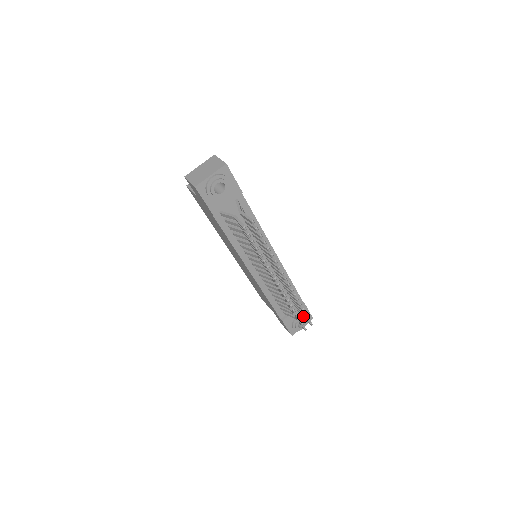
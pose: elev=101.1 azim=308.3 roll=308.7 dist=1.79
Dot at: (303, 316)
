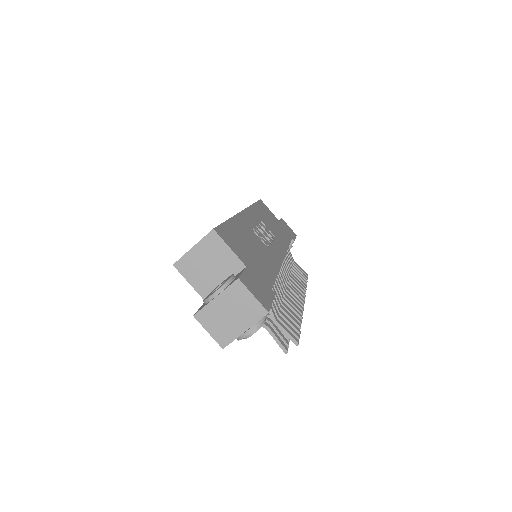
Dot at: occluded
